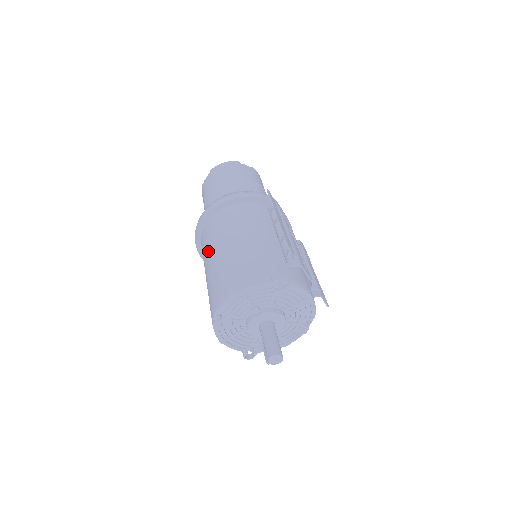
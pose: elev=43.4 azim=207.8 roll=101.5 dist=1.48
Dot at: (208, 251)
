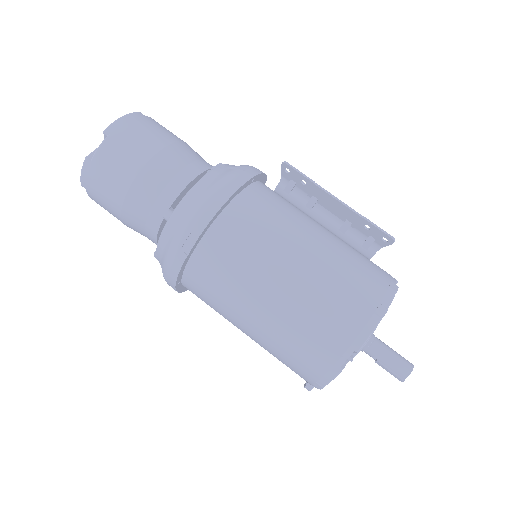
Dot at: (255, 273)
